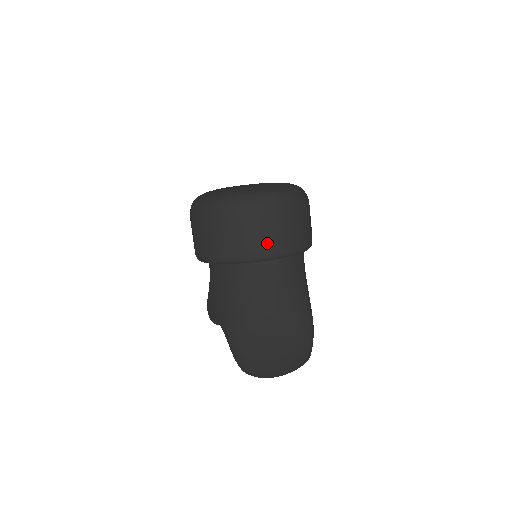
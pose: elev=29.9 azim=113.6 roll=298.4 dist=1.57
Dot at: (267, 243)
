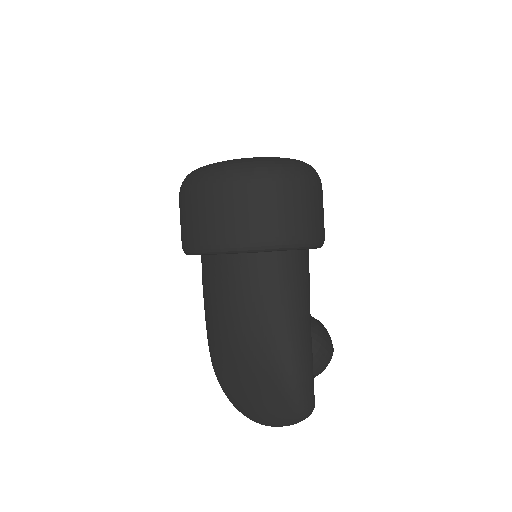
Dot at: (216, 230)
